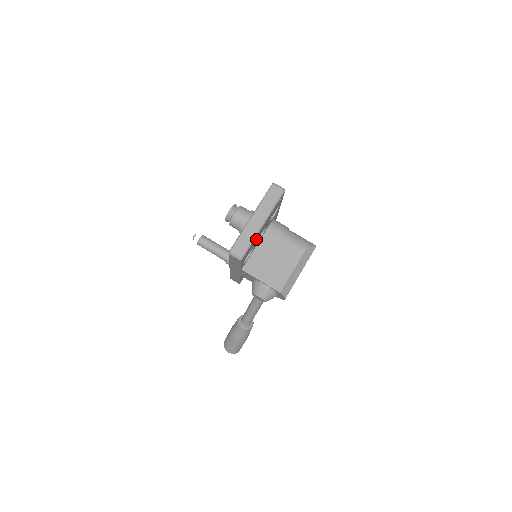
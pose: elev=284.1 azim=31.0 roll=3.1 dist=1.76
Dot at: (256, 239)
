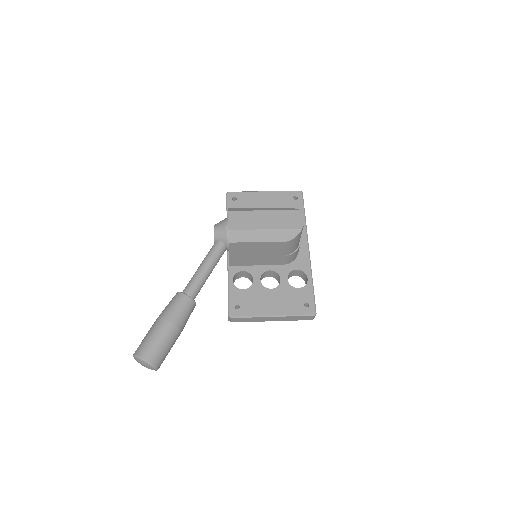
Dot at: (254, 205)
